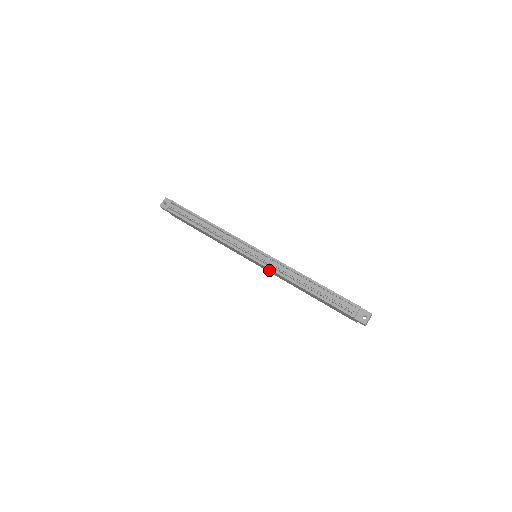
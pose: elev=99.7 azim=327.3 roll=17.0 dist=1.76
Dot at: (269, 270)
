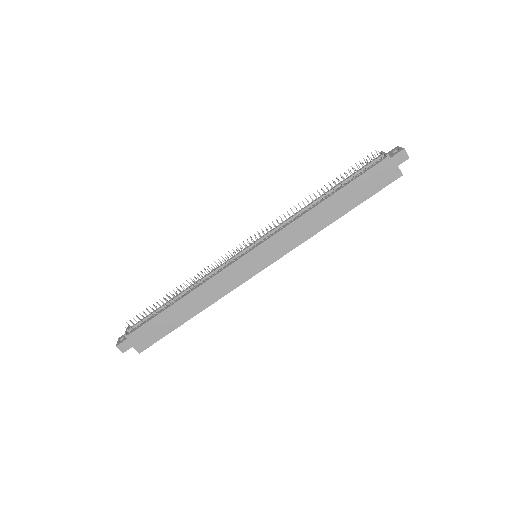
Dot at: (279, 242)
